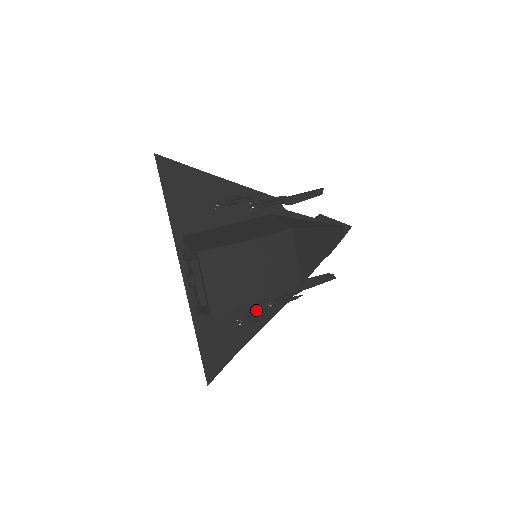
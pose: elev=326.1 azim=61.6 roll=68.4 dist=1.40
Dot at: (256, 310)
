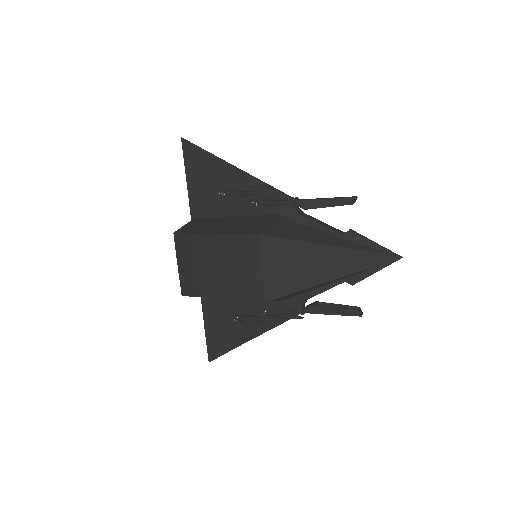
Dot at: (256, 312)
